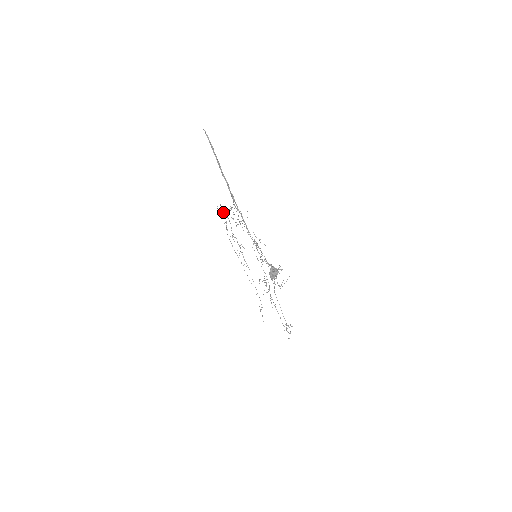
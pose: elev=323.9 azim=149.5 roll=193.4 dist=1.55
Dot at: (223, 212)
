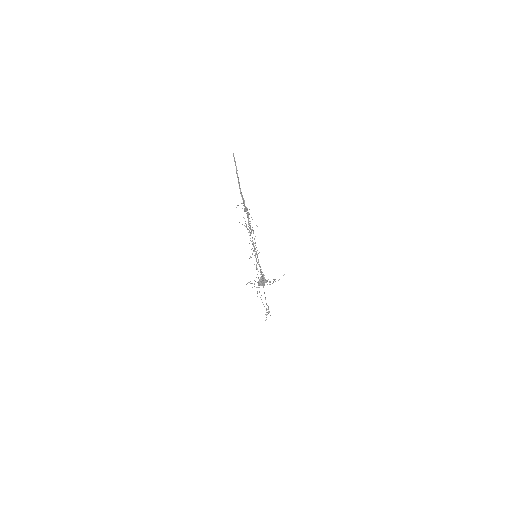
Dot at: (242, 203)
